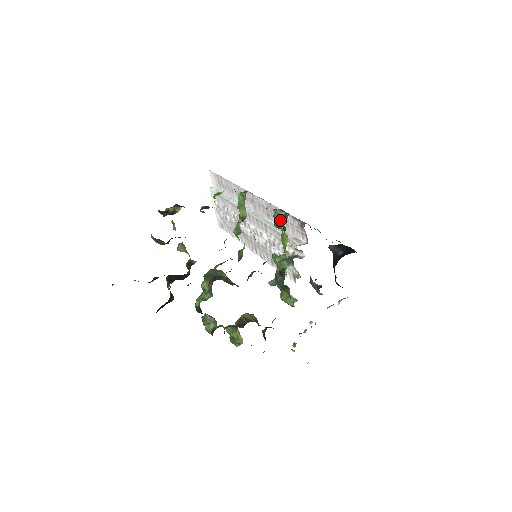
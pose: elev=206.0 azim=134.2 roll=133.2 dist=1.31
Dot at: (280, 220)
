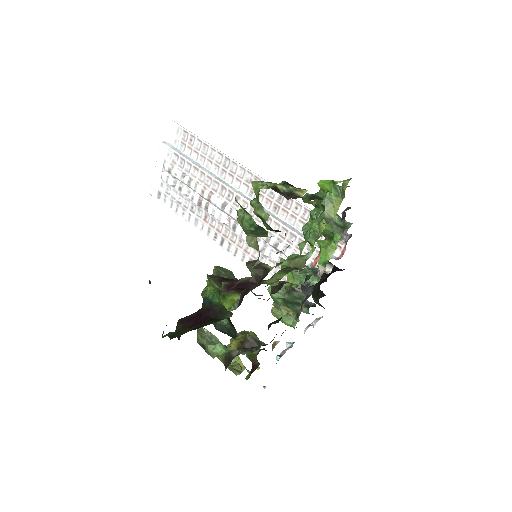
Dot at: (338, 227)
